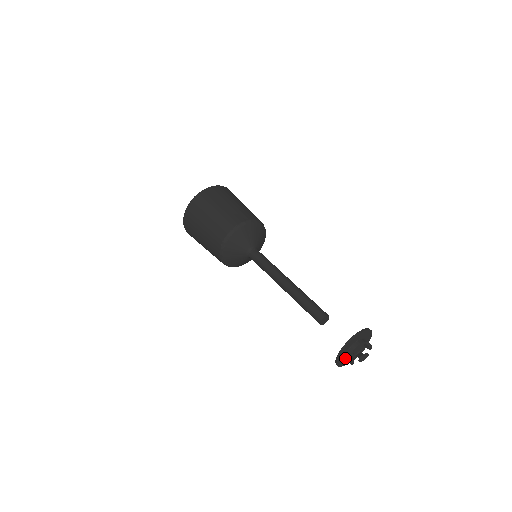
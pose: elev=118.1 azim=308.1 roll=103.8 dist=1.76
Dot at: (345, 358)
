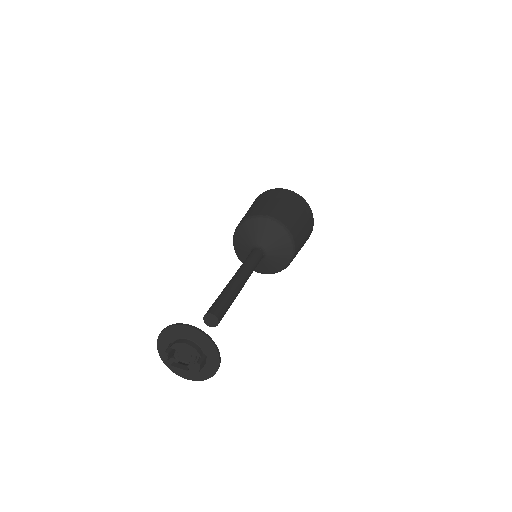
Dot at: occluded
